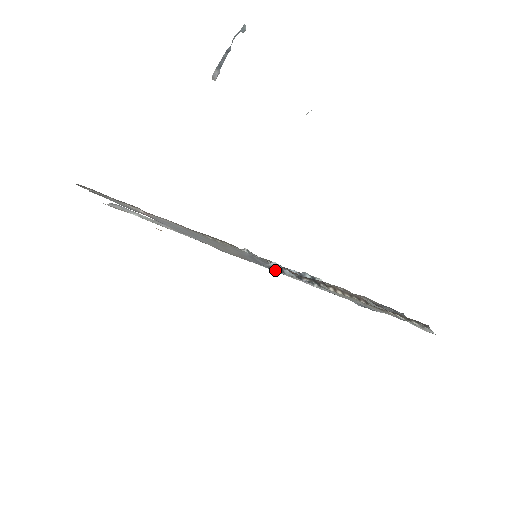
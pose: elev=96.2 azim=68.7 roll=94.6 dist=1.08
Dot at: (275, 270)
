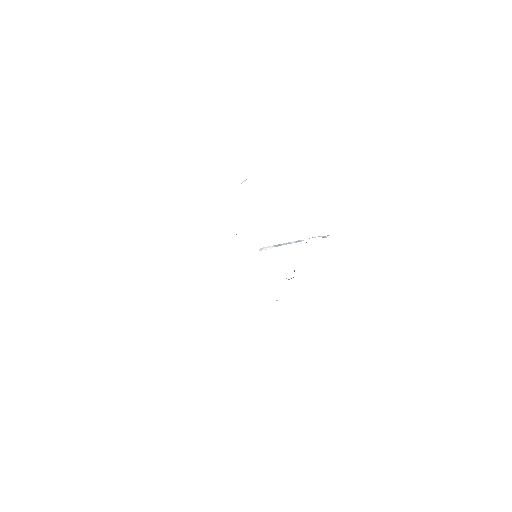
Dot at: occluded
